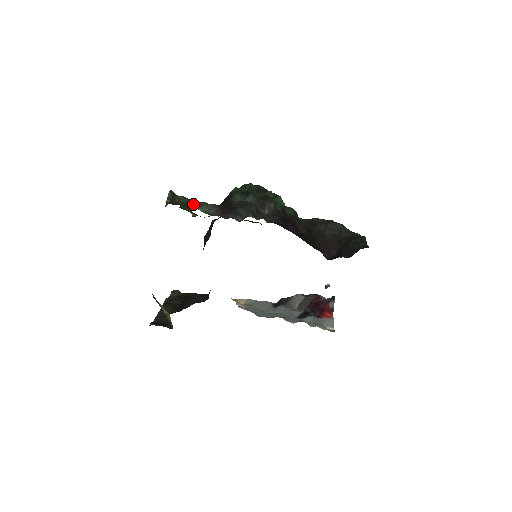
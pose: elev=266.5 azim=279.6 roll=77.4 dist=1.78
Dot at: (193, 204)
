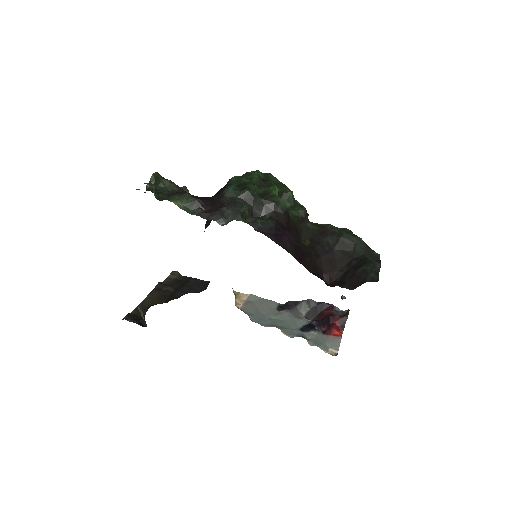
Dot at: (174, 195)
